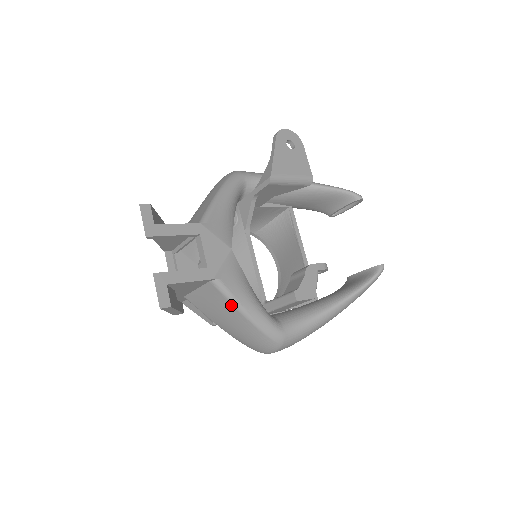
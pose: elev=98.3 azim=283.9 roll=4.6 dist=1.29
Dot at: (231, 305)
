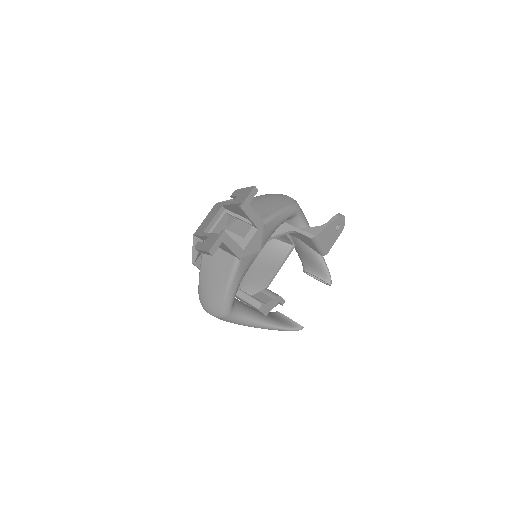
Dot at: (228, 277)
